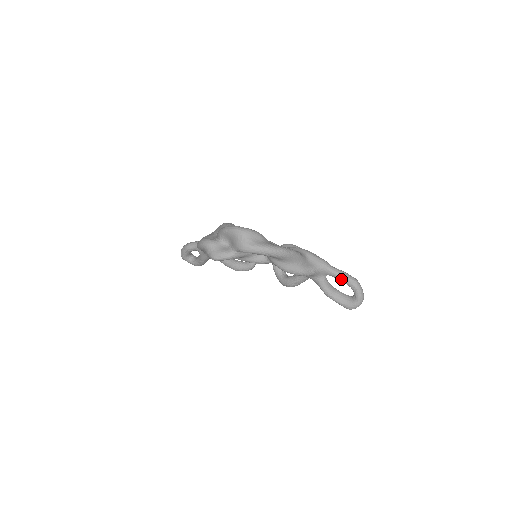
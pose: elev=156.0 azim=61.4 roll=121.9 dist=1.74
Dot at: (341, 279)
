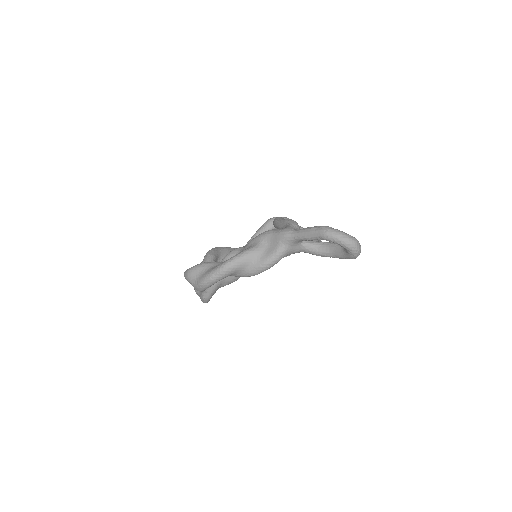
Dot at: (310, 240)
